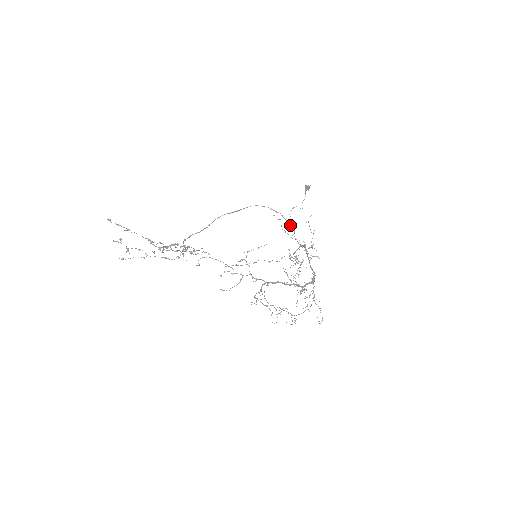
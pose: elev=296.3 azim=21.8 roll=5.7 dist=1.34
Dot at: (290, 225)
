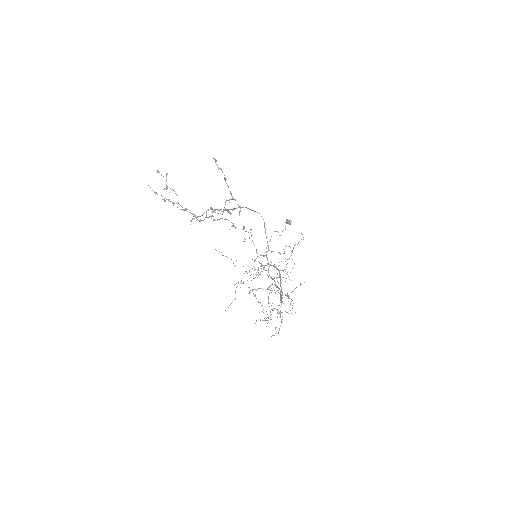
Dot at: occluded
